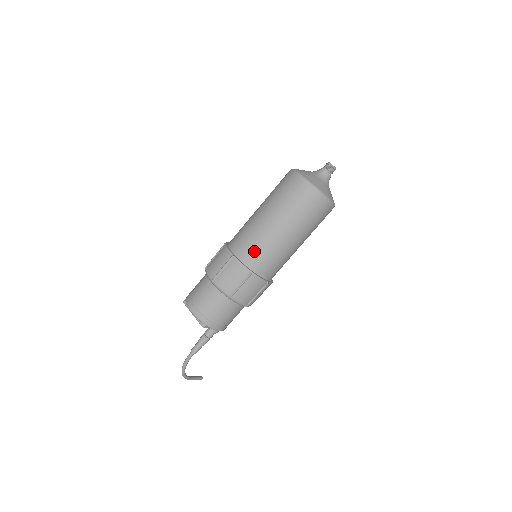
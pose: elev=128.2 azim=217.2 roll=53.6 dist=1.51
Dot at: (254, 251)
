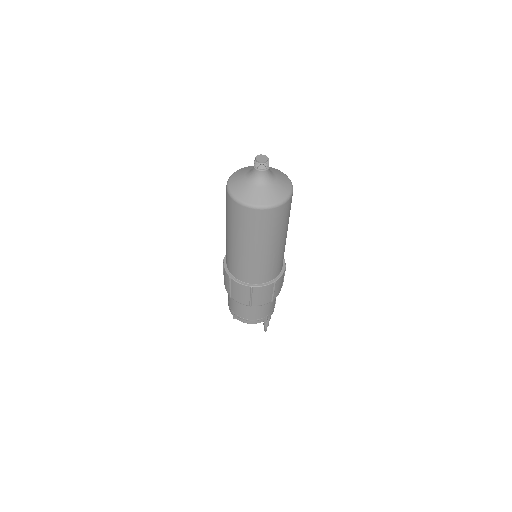
Dot at: (265, 273)
